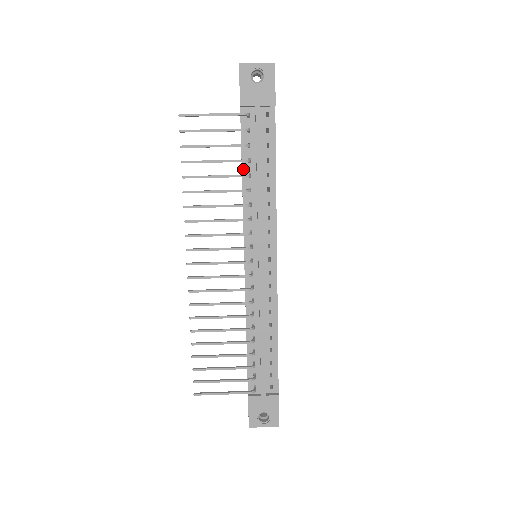
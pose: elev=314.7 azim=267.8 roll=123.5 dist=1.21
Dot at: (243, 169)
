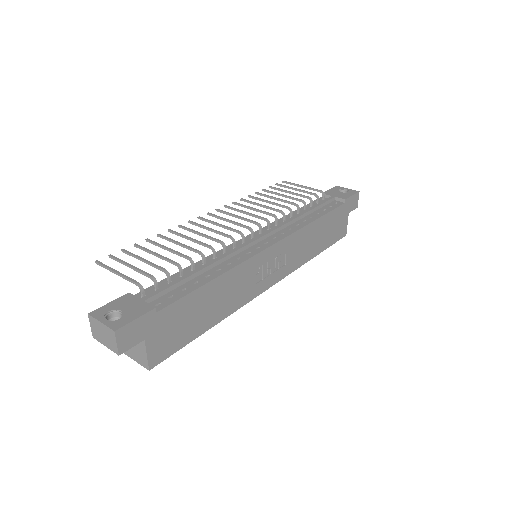
Dot at: occluded
